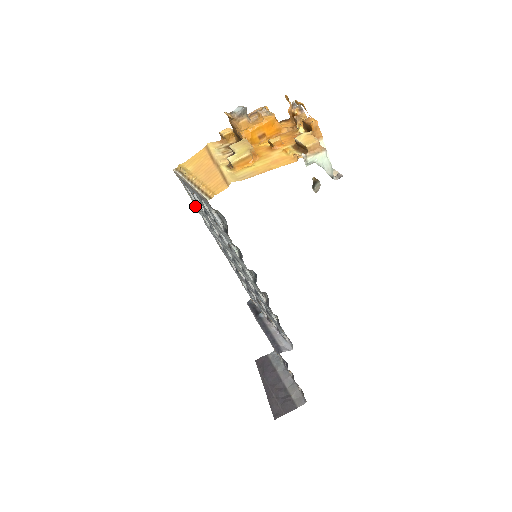
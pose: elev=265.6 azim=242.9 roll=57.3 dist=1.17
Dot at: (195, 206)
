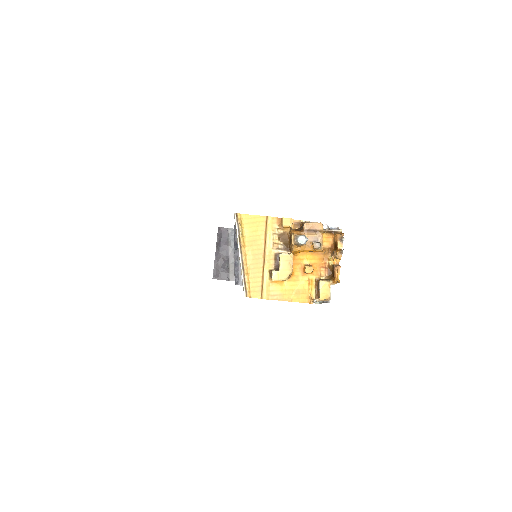
Dot at: occluded
